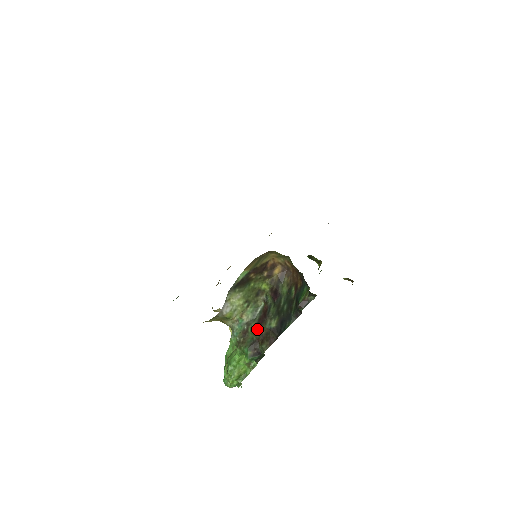
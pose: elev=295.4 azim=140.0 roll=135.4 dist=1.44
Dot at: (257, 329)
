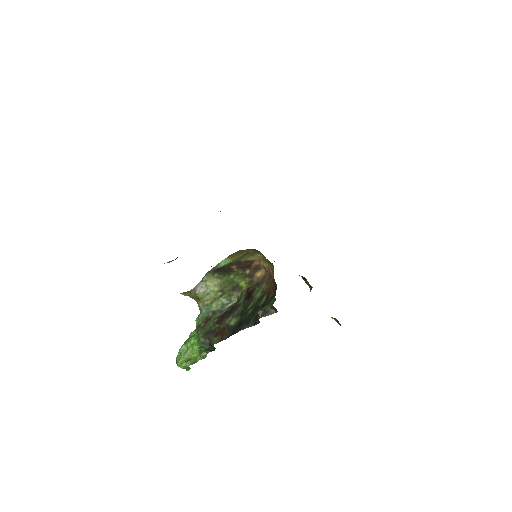
Dot at: (218, 320)
